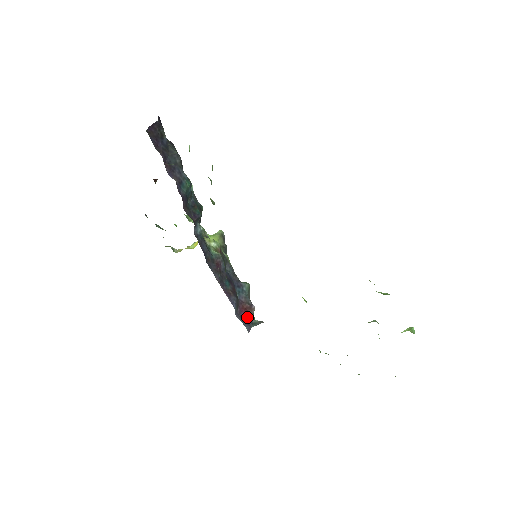
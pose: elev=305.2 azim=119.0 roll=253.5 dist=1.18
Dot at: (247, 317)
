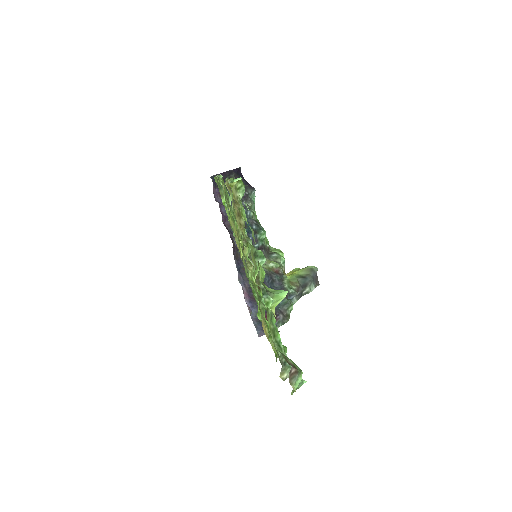
Dot at: occluded
